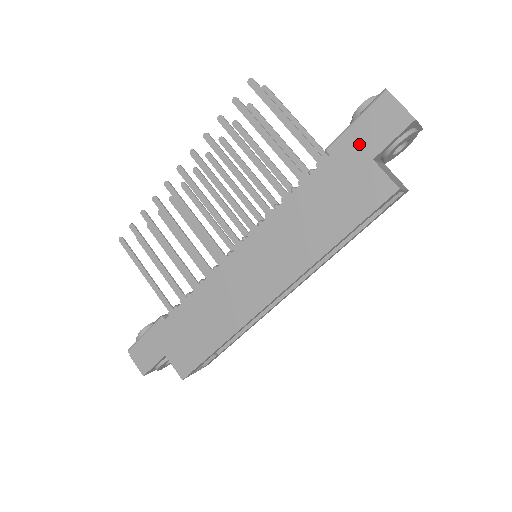
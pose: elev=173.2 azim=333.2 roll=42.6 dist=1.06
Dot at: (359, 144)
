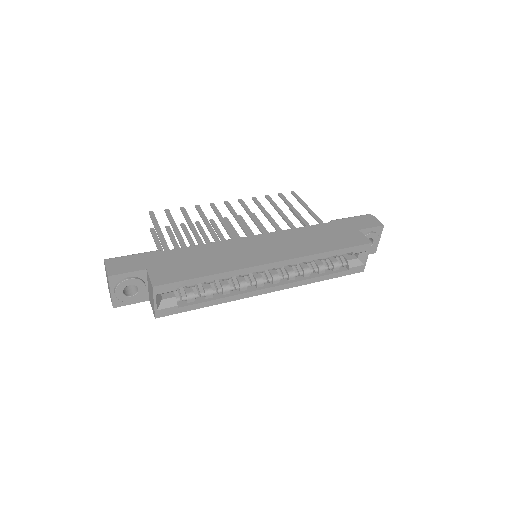
Dot at: (352, 223)
